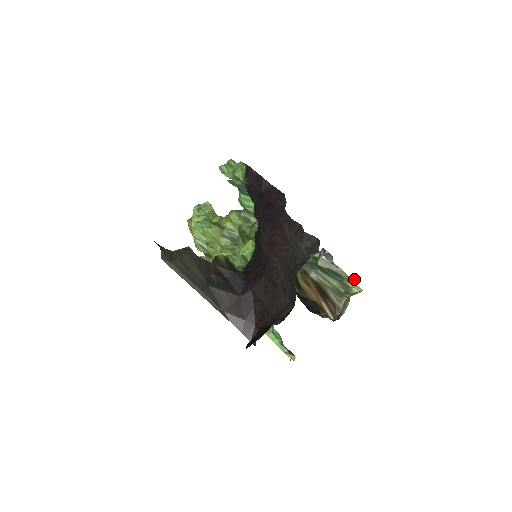
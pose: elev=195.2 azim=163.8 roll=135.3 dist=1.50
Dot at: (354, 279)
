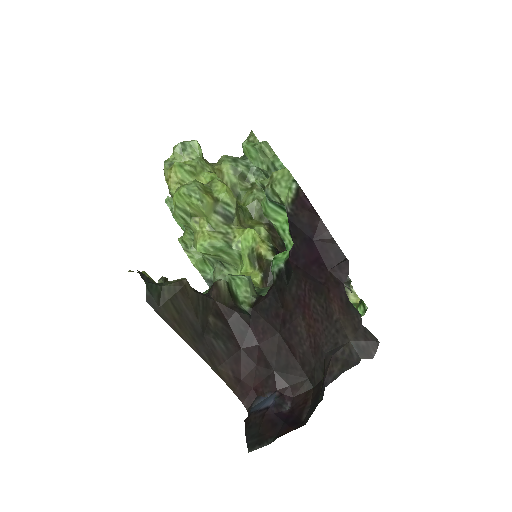
Dot at: (363, 304)
